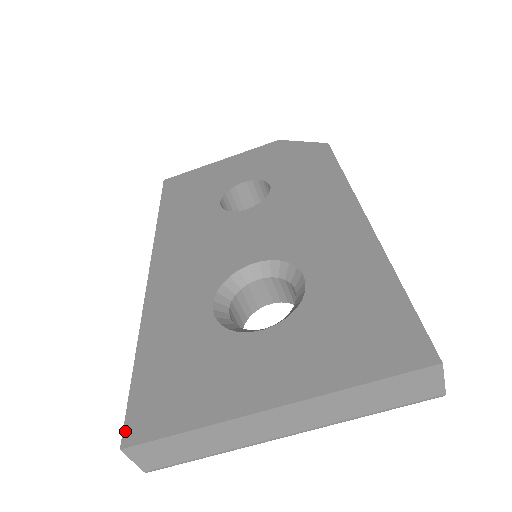
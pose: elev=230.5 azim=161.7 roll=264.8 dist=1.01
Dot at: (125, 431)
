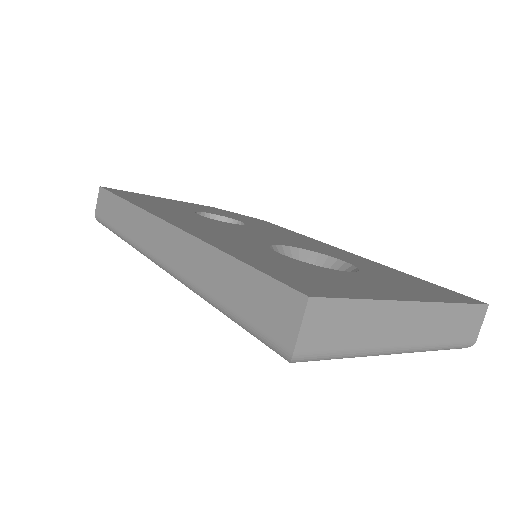
Dot at: (297, 288)
